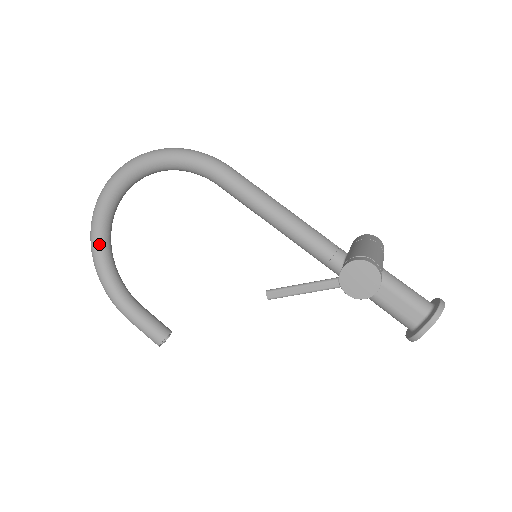
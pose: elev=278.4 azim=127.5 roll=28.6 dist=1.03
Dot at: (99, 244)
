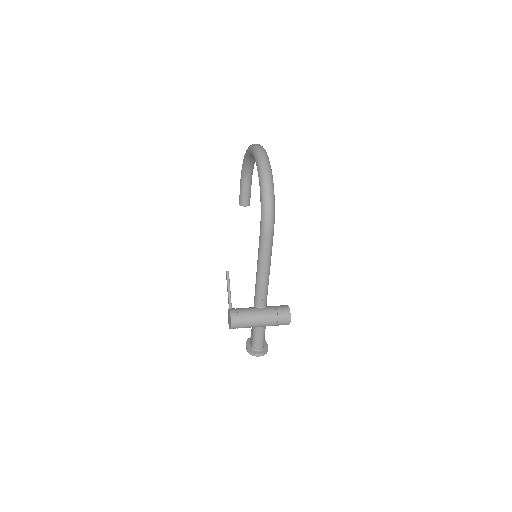
Dot at: (248, 154)
